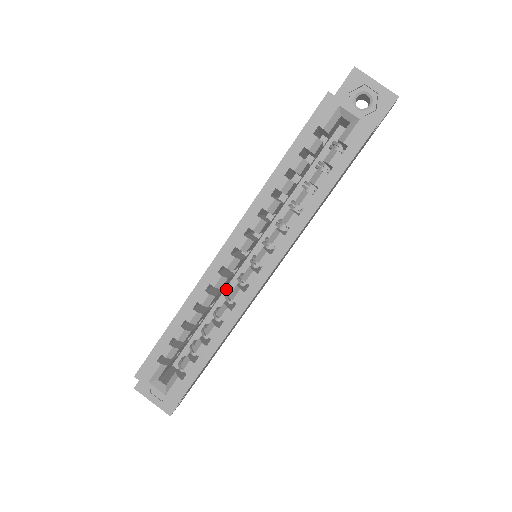
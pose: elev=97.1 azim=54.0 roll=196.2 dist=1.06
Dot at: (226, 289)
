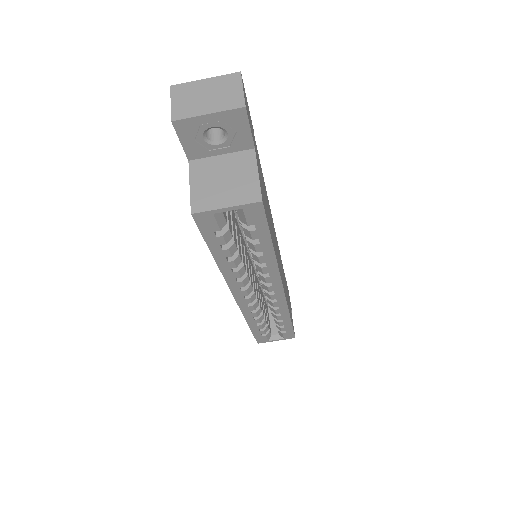
Dot at: (257, 275)
